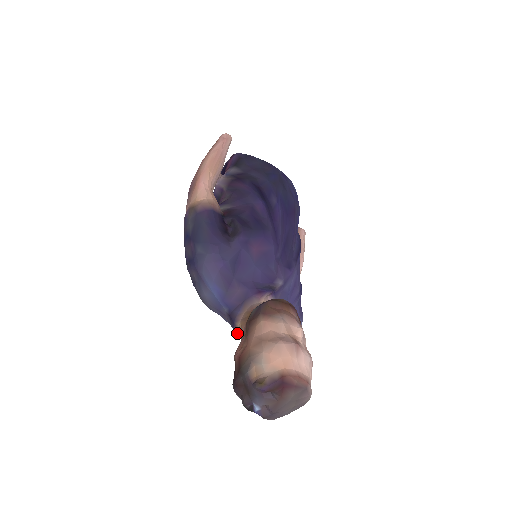
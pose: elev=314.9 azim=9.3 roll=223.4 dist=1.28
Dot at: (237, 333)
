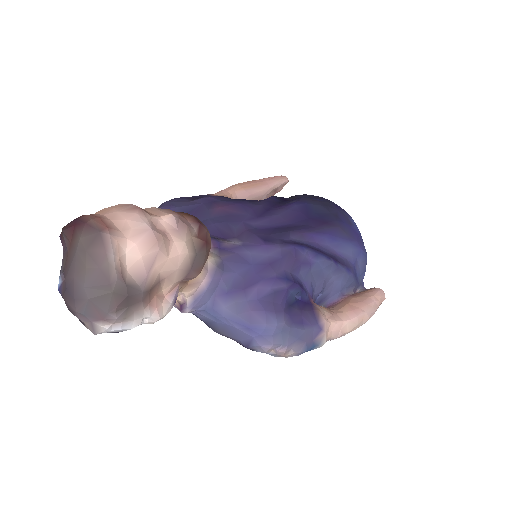
Dot at: occluded
